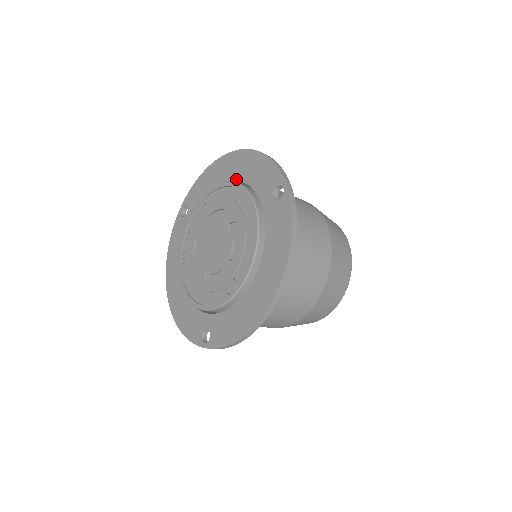
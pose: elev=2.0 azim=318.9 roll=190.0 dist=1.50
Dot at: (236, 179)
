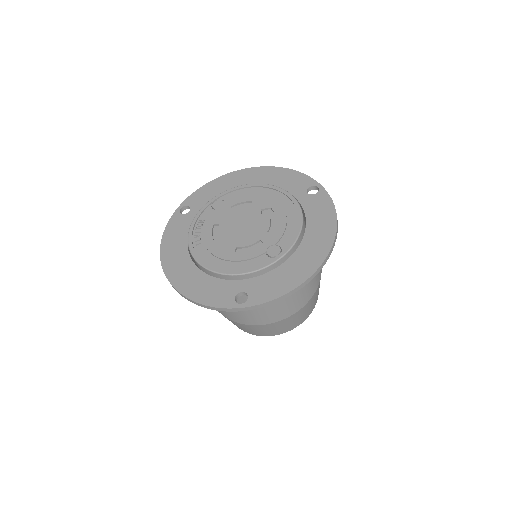
Dot at: occluded
